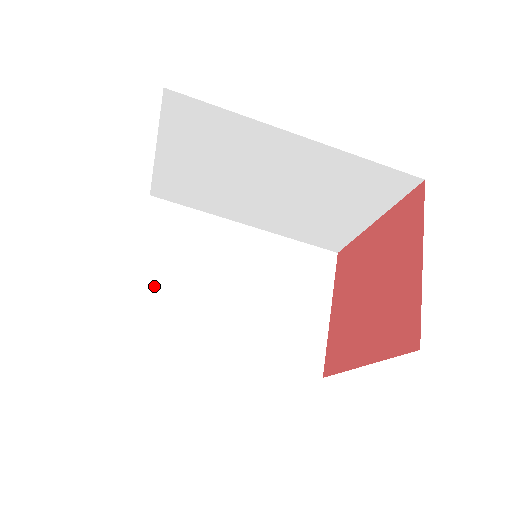
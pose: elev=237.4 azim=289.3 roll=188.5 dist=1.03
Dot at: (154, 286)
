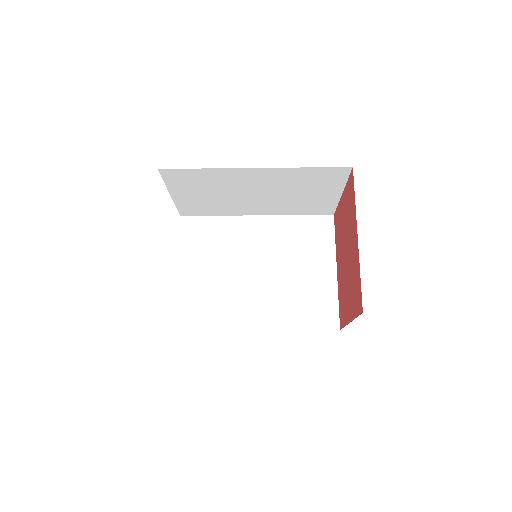
Dot at: (198, 203)
